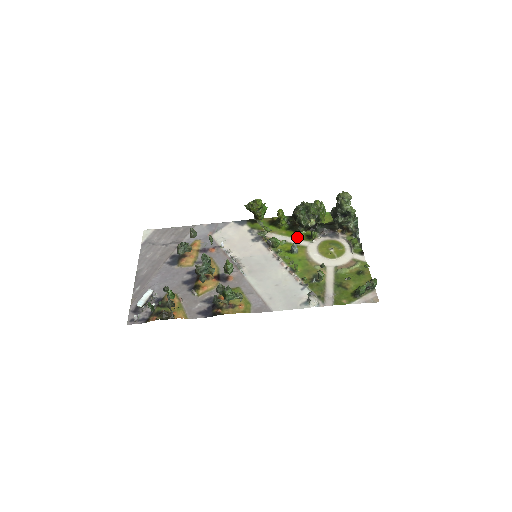
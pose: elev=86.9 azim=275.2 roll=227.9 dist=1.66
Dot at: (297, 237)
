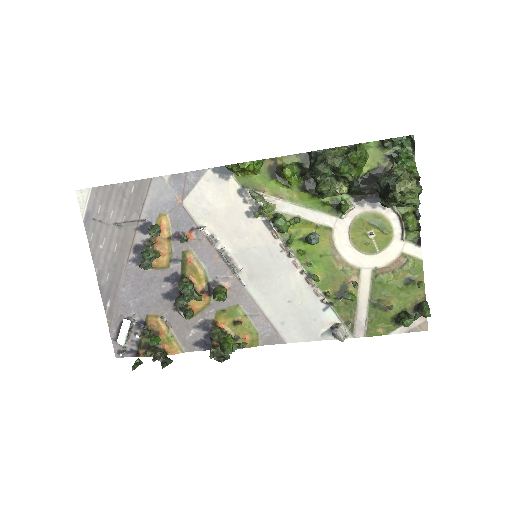
Dot at: (317, 207)
